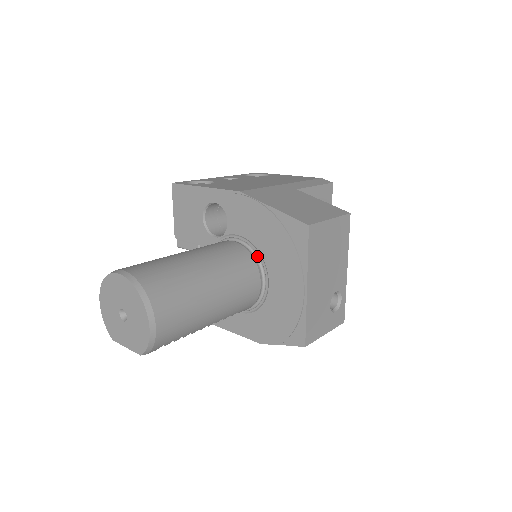
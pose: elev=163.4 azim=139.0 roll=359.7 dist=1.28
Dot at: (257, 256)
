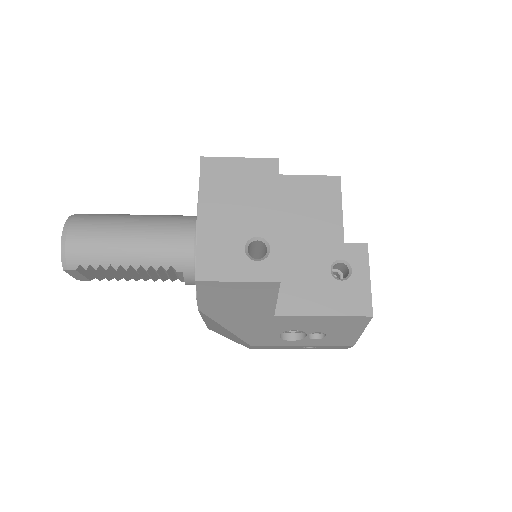
Dot at: occluded
